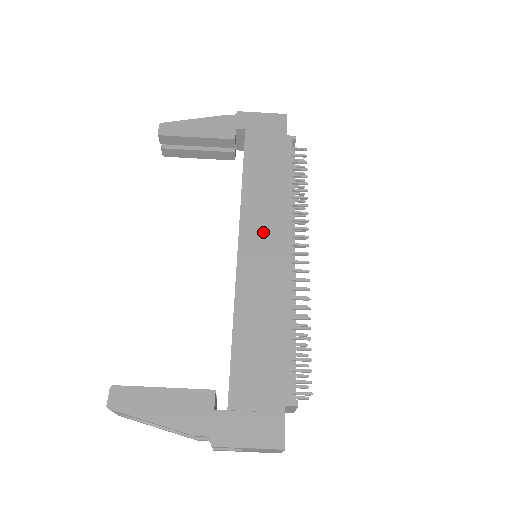
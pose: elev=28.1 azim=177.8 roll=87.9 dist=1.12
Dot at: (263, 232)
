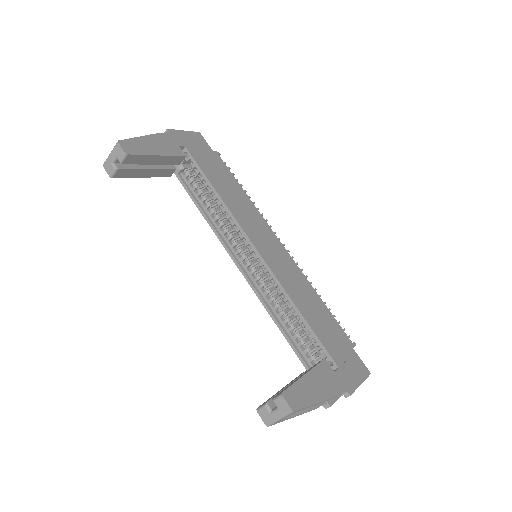
Dot at: (260, 234)
